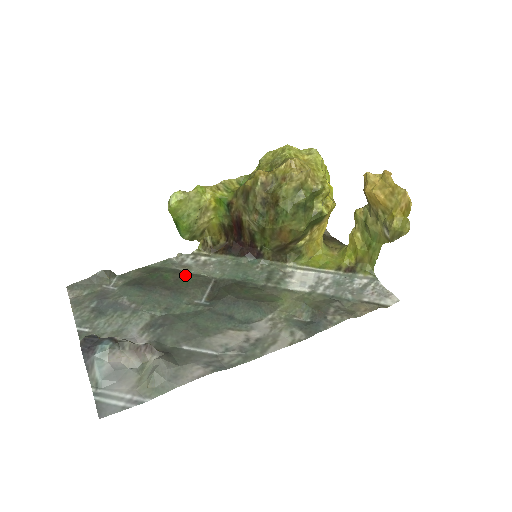
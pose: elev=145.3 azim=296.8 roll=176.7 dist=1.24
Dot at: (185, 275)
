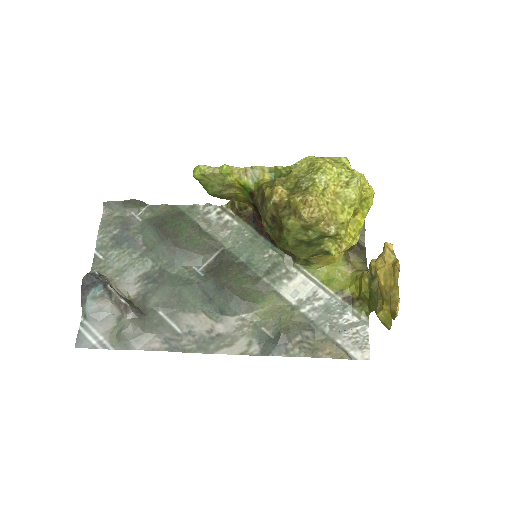
Dot at: (199, 233)
